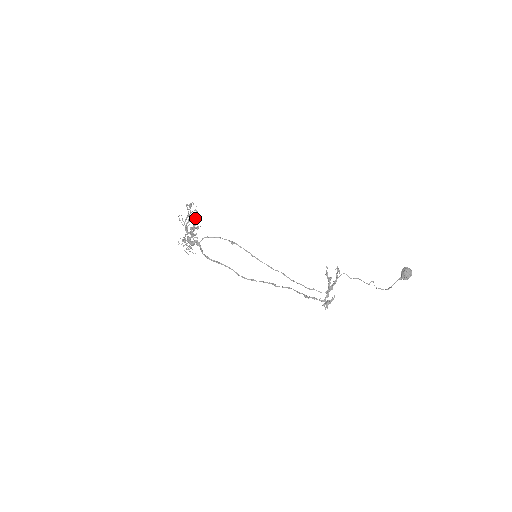
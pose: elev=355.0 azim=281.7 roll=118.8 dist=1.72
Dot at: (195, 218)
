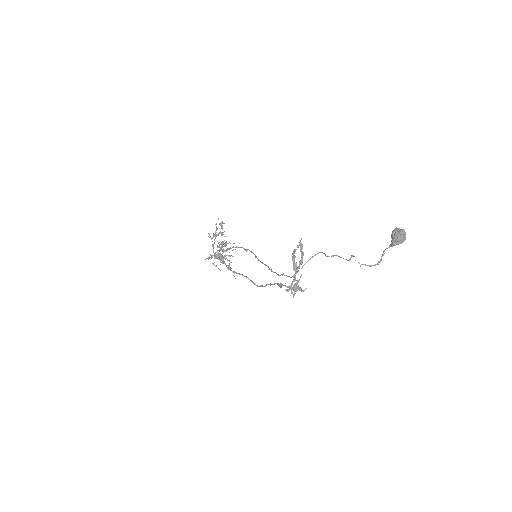
Dot at: (221, 233)
